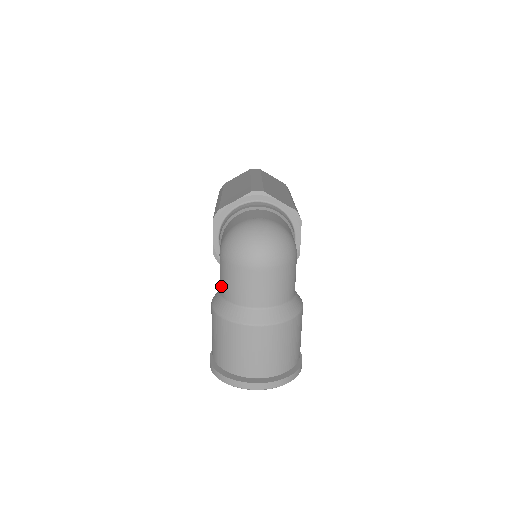
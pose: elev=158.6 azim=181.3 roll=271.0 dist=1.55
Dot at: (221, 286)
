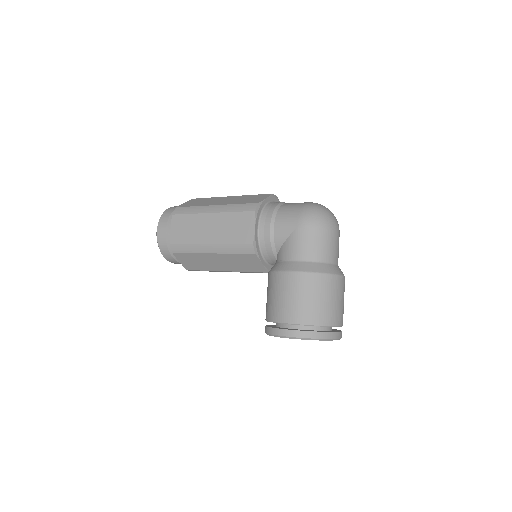
Dot at: (306, 252)
